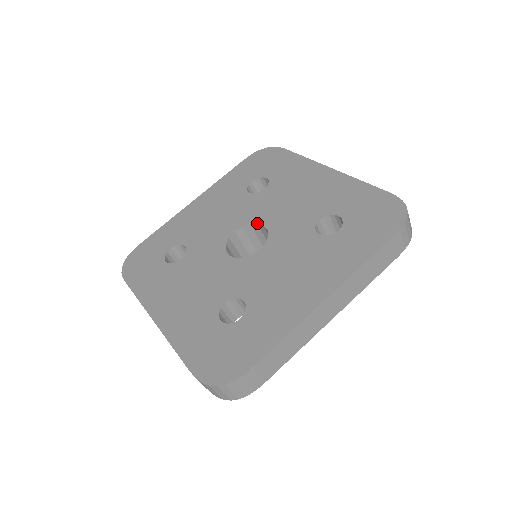
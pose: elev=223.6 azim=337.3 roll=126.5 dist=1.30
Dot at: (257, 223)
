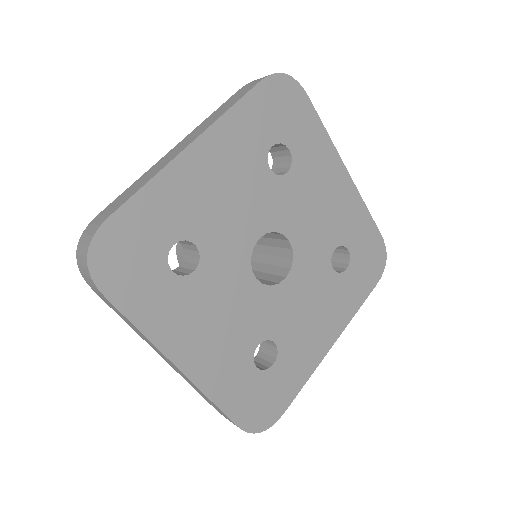
Dot at: (283, 234)
